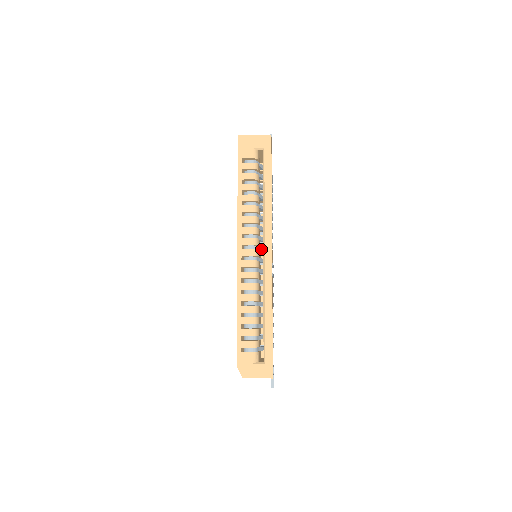
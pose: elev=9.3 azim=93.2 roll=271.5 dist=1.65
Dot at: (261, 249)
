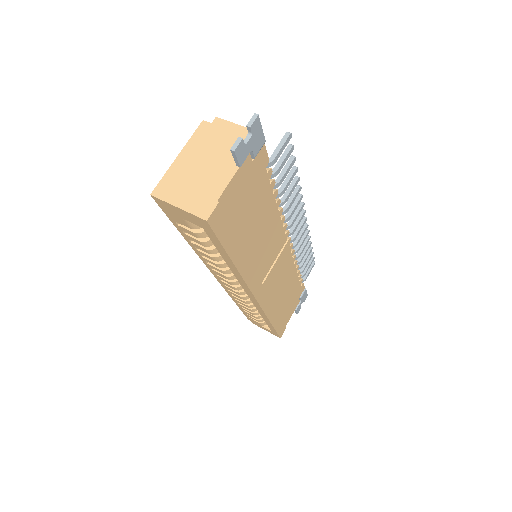
Dot at: occluded
